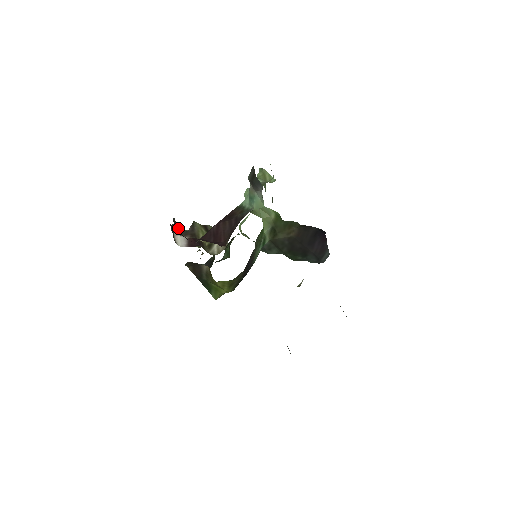
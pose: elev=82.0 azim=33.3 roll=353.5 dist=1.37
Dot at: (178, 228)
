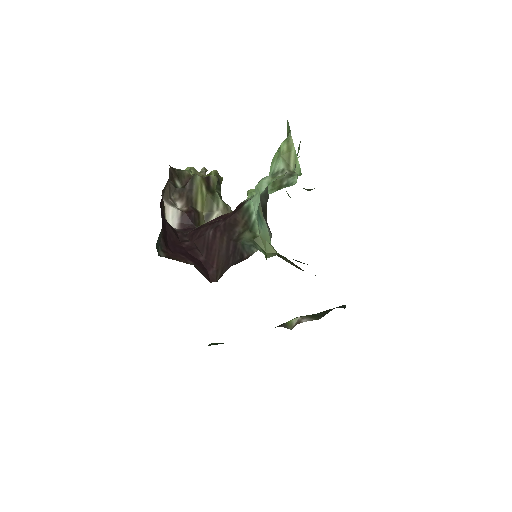
Dot at: (162, 254)
